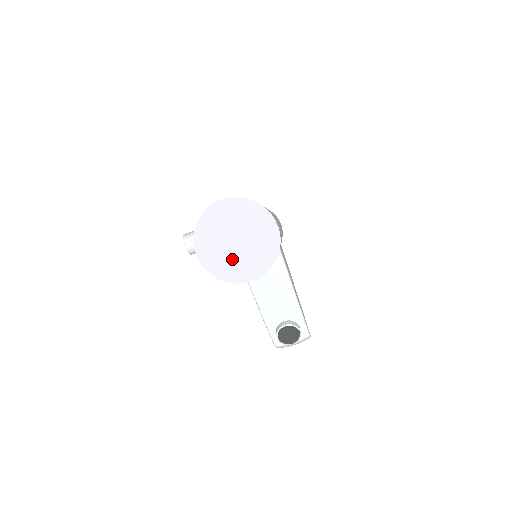
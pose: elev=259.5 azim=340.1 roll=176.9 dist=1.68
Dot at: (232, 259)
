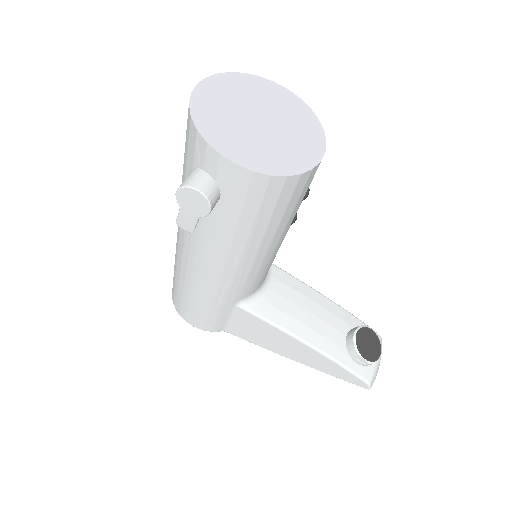
Dot at: (277, 143)
